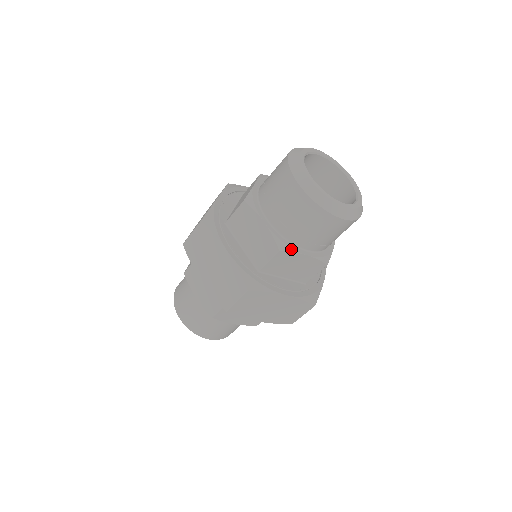
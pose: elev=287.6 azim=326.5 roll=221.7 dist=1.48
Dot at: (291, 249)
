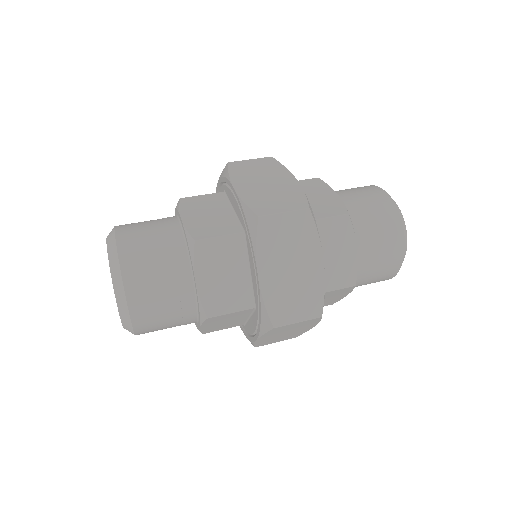
Dot at: occluded
